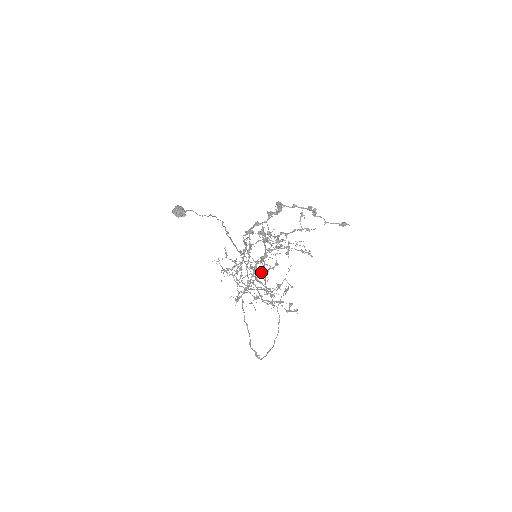
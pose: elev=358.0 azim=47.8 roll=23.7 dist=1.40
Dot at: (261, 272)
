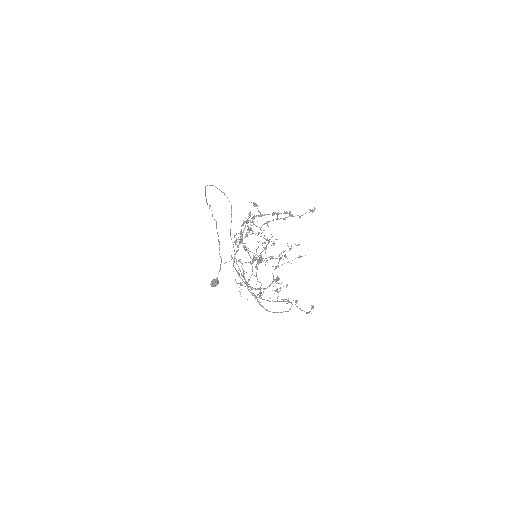
Dot at: (272, 282)
